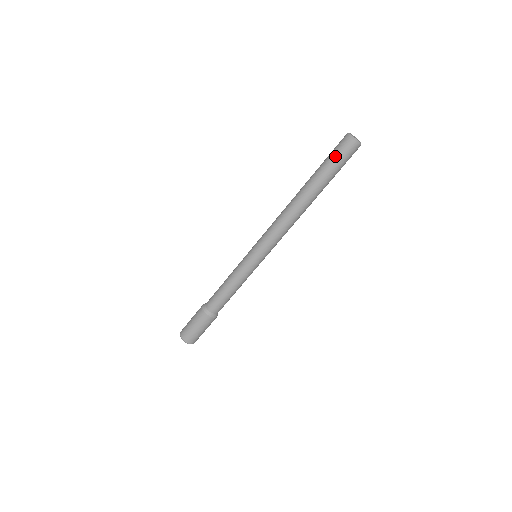
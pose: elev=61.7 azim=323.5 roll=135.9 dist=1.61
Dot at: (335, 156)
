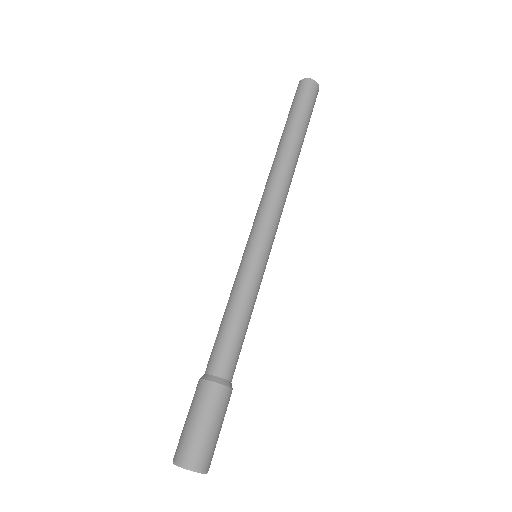
Dot at: occluded
